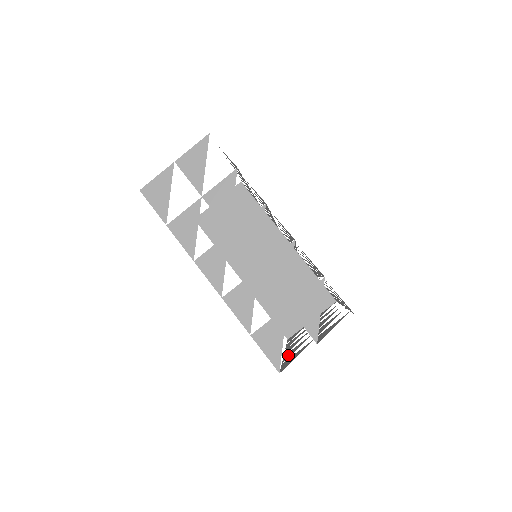
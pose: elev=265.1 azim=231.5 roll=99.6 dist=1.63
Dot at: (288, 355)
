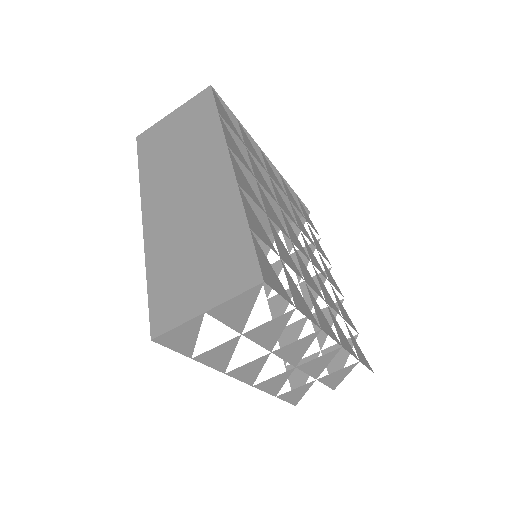
Dot at: occluded
